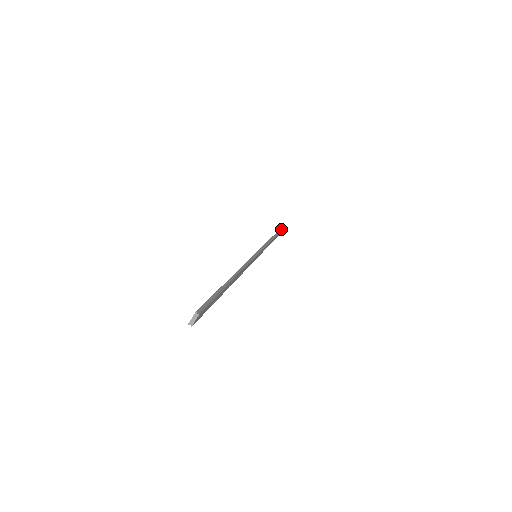
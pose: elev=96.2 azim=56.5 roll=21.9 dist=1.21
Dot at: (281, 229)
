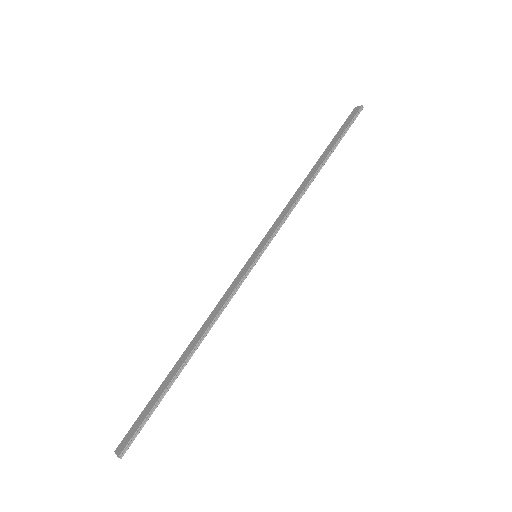
Dot at: (347, 129)
